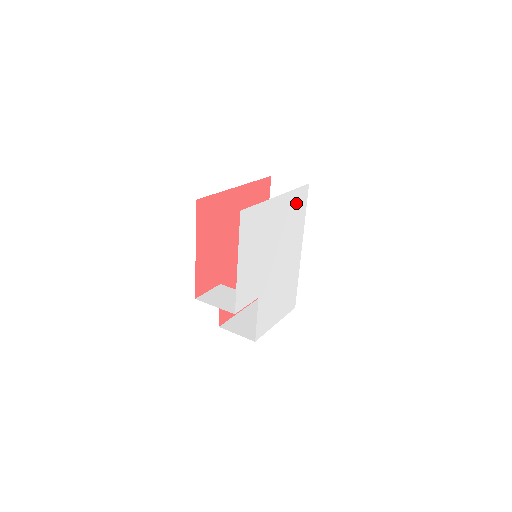
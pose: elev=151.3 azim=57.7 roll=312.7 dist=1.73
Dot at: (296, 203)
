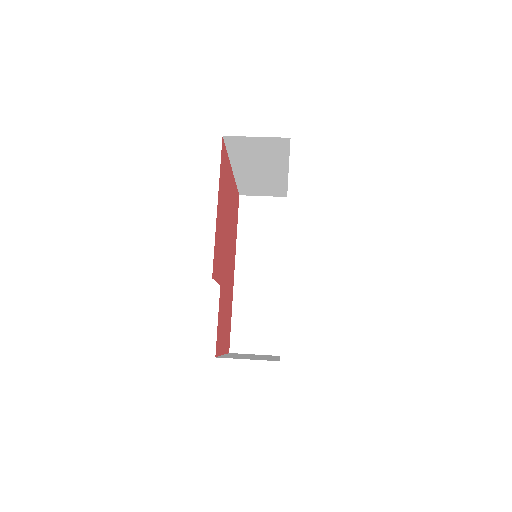
Dot at: occluded
